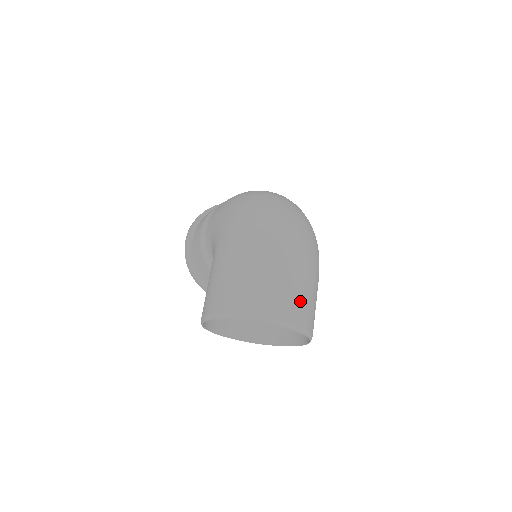
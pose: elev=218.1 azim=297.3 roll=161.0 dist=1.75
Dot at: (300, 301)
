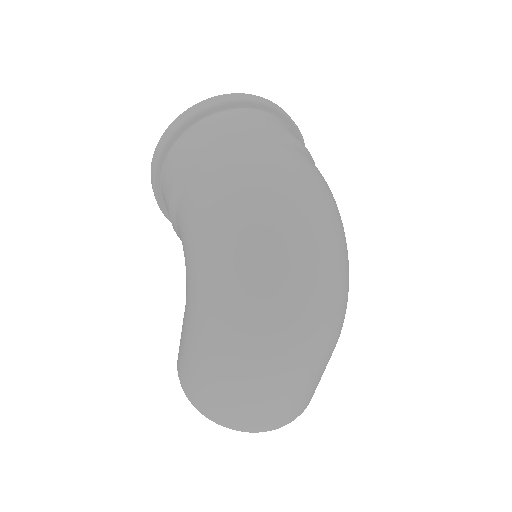
Dot at: (299, 403)
